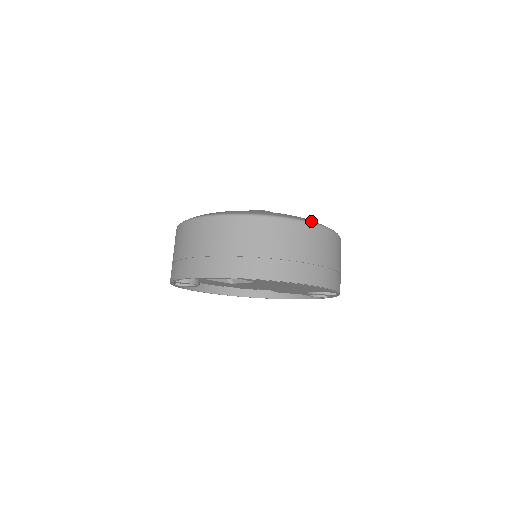
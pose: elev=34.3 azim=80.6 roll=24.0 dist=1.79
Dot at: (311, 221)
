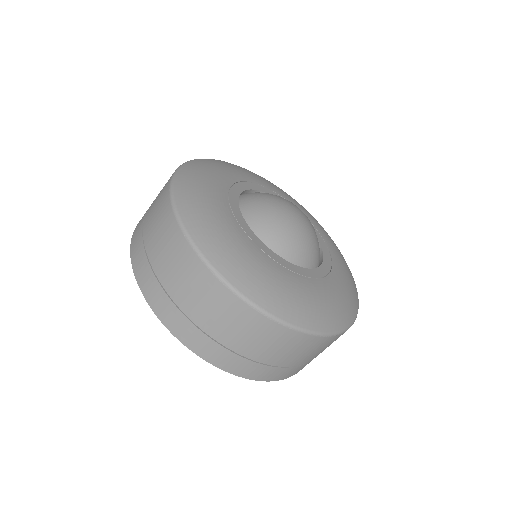
Dot at: (358, 301)
